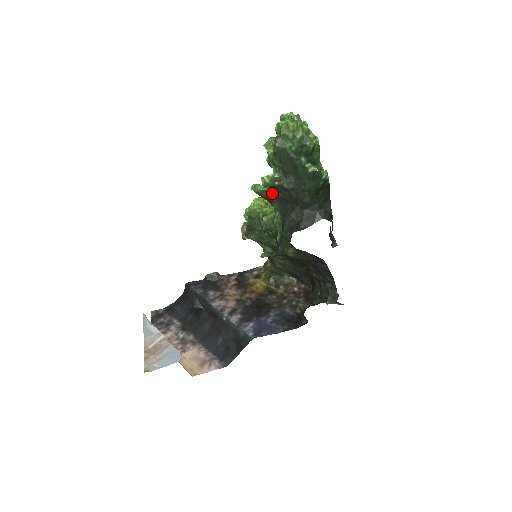
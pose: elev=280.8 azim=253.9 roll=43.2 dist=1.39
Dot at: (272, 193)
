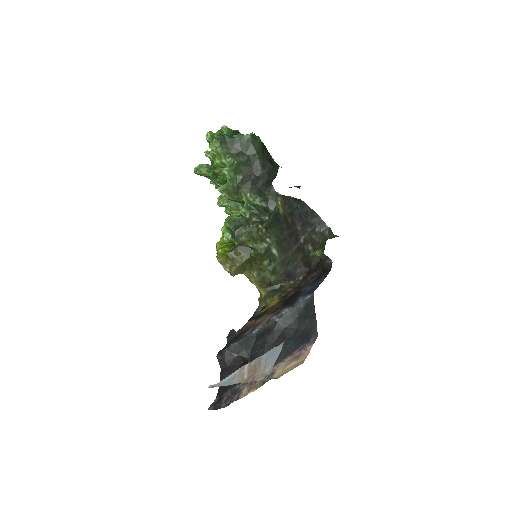
Dot at: (236, 179)
